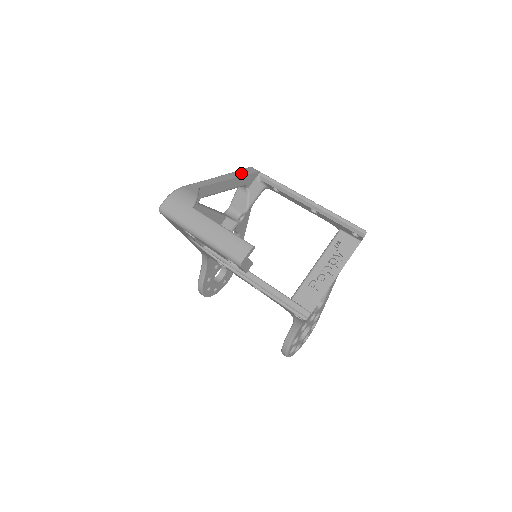
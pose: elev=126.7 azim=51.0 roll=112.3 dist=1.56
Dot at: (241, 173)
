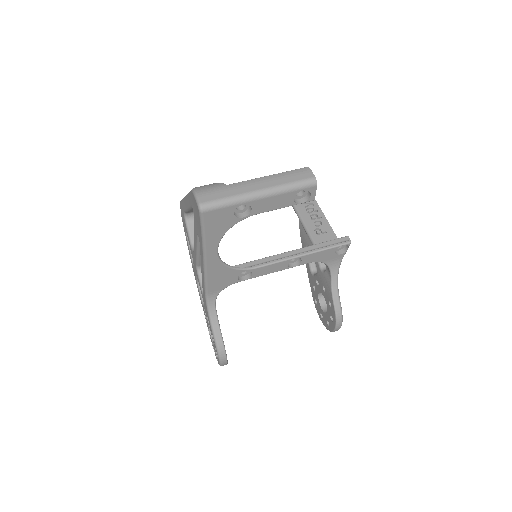
Dot at: occluded
